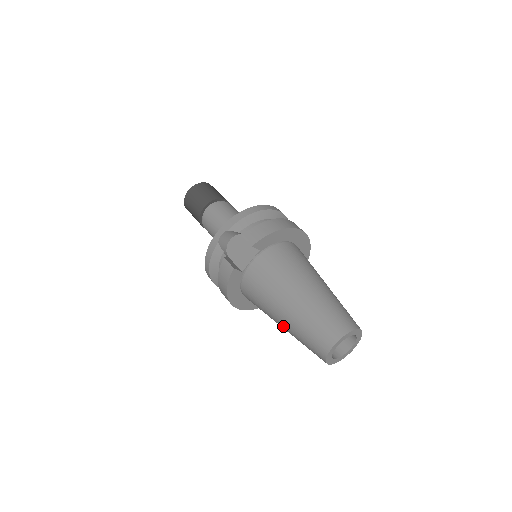
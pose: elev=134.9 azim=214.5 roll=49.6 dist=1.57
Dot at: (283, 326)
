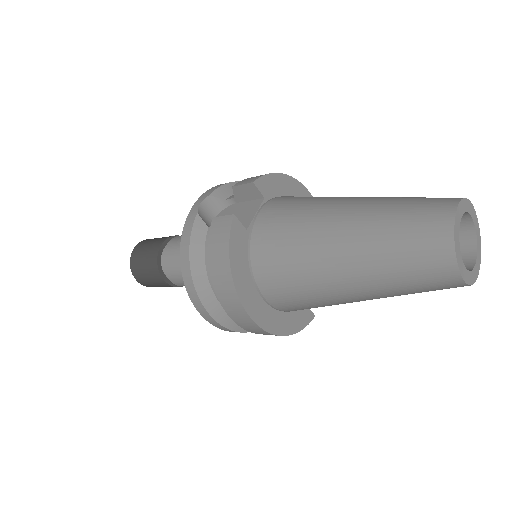
Dot at: (346, 267)
